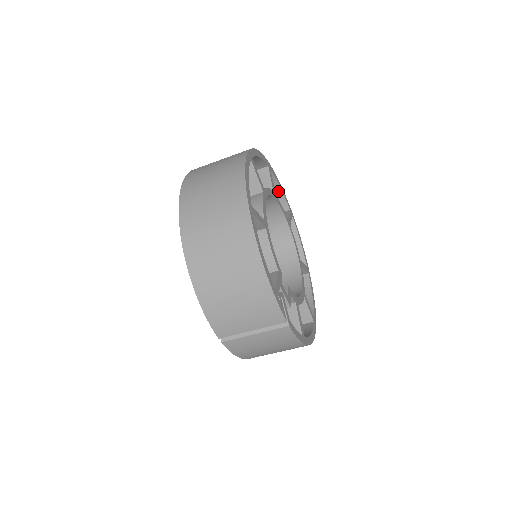
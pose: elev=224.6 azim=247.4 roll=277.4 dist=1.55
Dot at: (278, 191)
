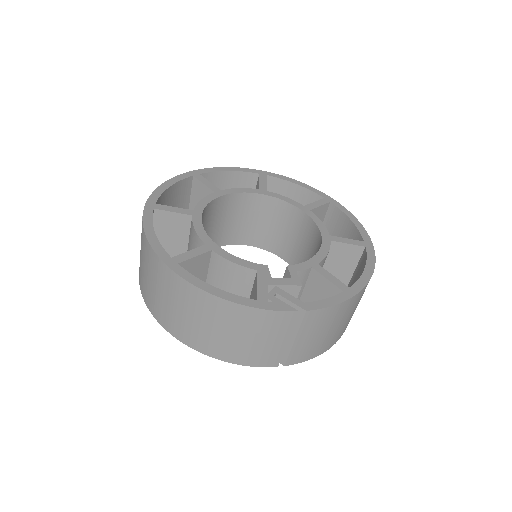
Dot at: (231, 175)
